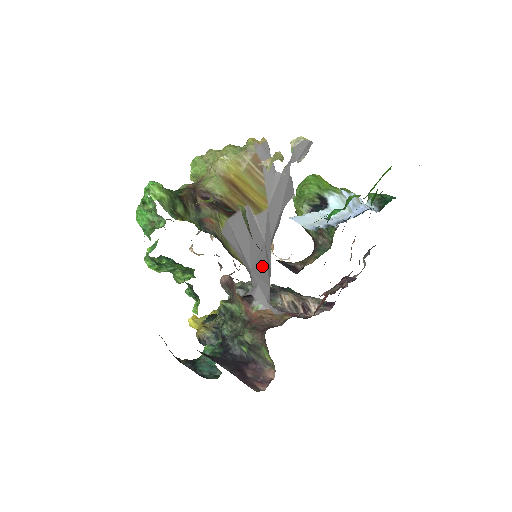
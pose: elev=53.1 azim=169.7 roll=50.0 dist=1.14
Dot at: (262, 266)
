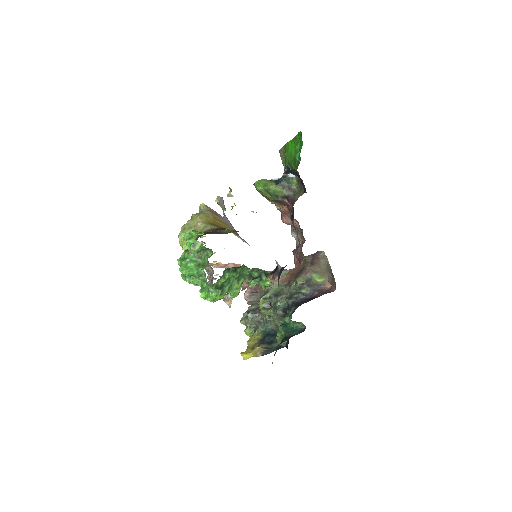
Dot at: occluded
